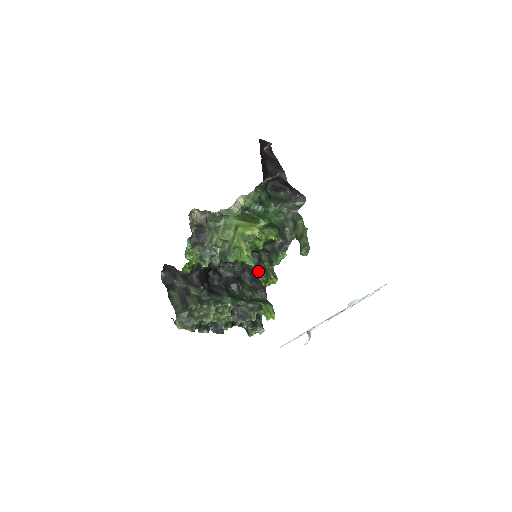
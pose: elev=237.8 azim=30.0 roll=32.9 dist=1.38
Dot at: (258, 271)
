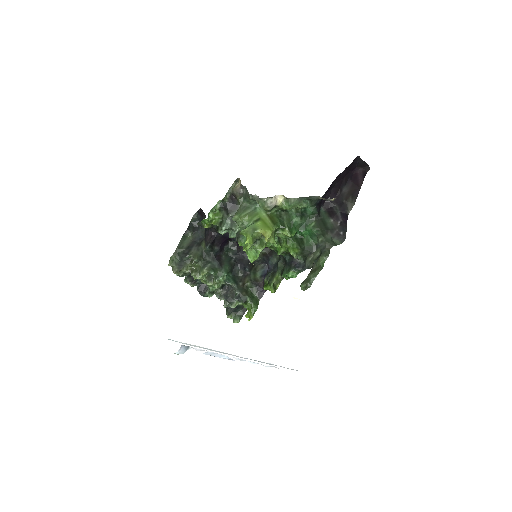
Dot at: (270, 271)
